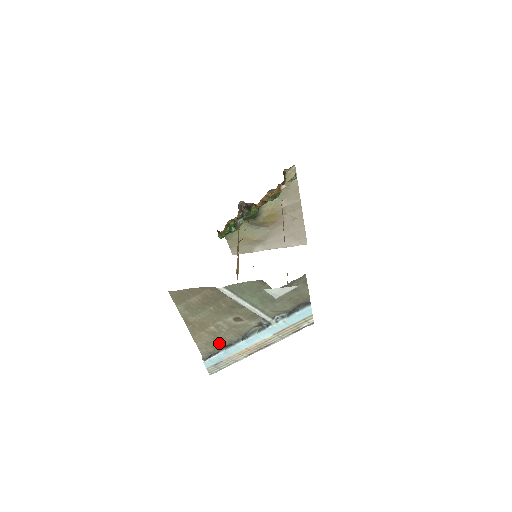
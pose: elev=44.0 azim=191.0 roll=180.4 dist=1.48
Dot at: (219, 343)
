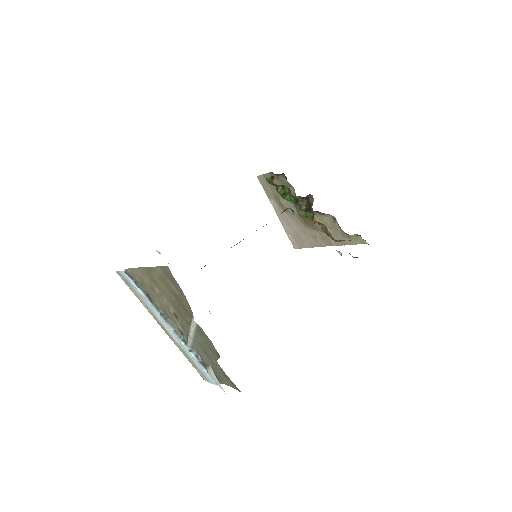
Dot at: (147, 289)
